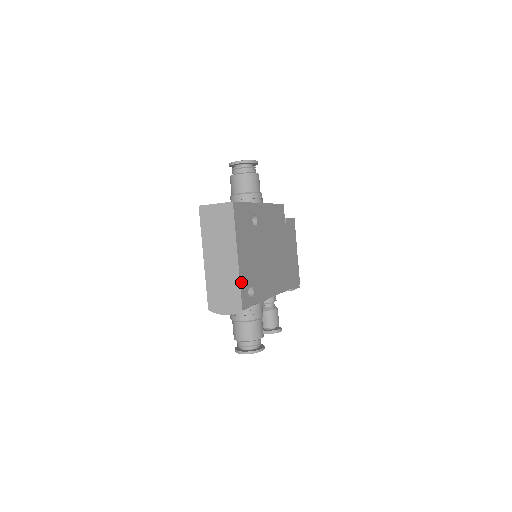
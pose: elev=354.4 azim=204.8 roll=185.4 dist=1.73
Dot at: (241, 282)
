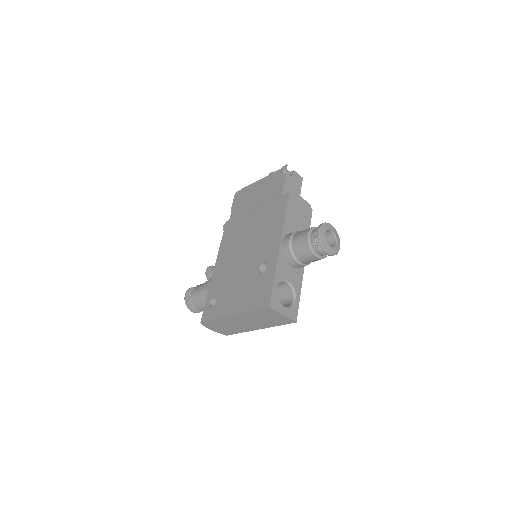
Dot at: occluded
